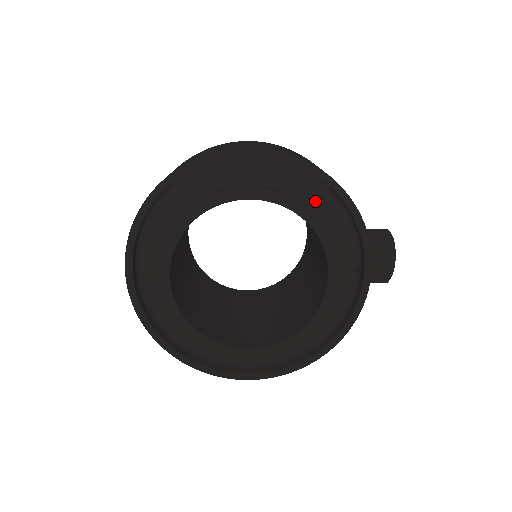
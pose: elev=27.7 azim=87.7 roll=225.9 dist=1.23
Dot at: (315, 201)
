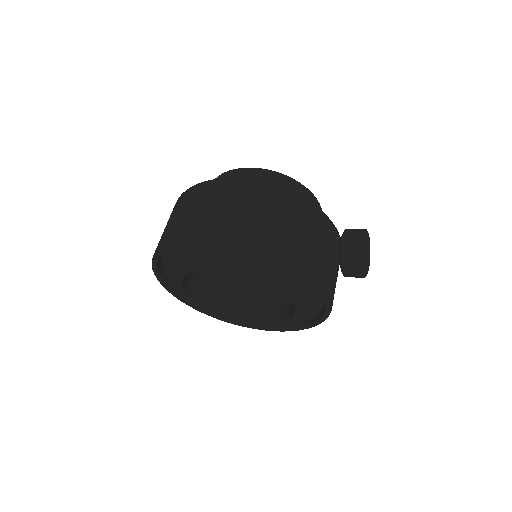
Dot at: occluded
